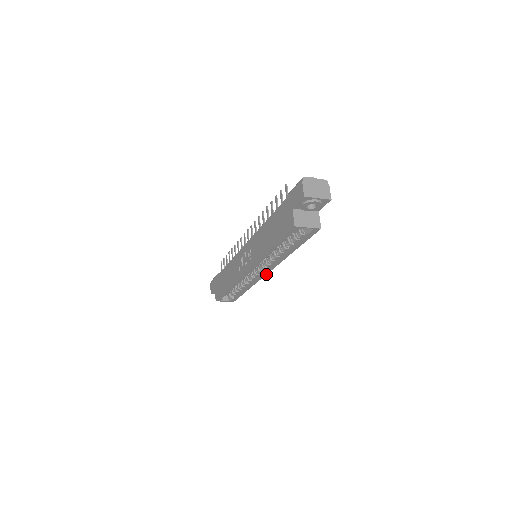
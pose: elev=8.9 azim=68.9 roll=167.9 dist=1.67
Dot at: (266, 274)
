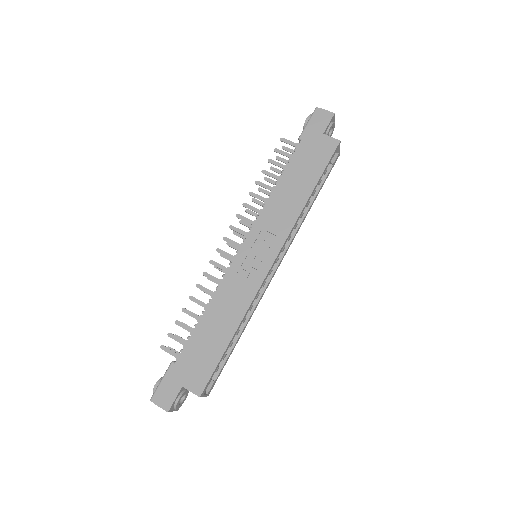
Dot at: (274, 274)
